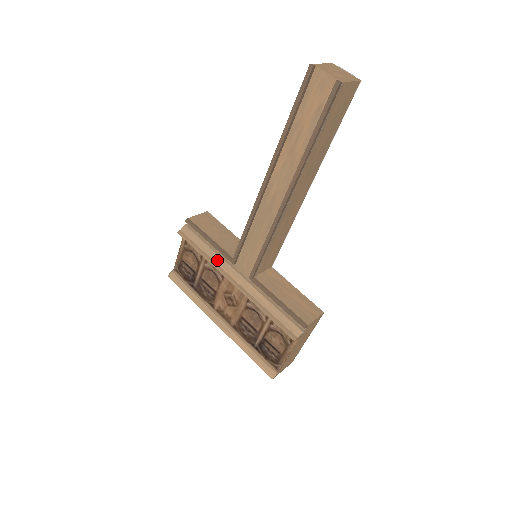
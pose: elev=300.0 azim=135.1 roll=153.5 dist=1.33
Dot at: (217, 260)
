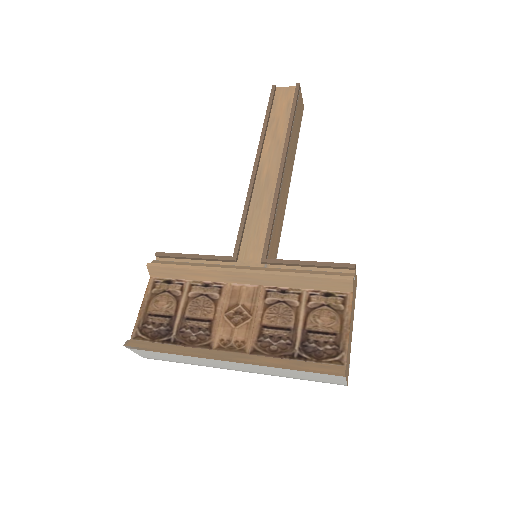
Dot at: (211, 266)
